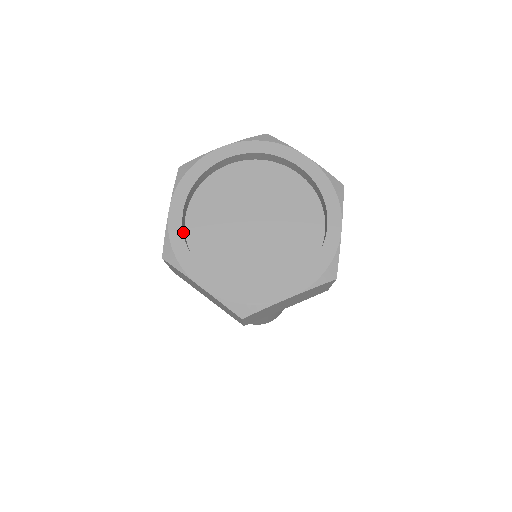
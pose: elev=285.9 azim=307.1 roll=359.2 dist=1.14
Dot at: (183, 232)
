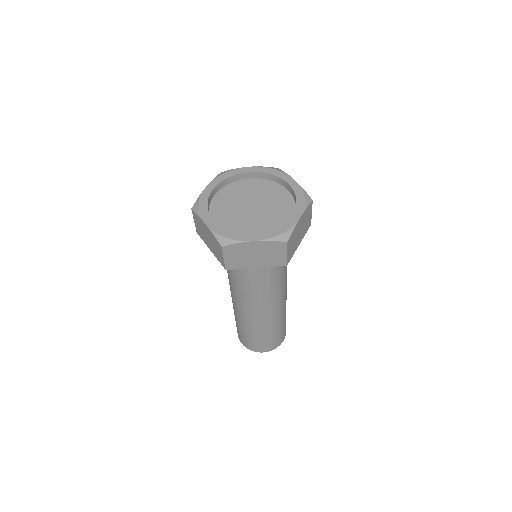
Dot at: (222, 228)
